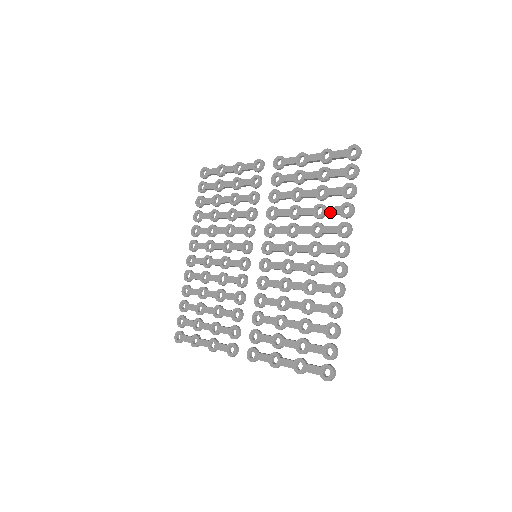
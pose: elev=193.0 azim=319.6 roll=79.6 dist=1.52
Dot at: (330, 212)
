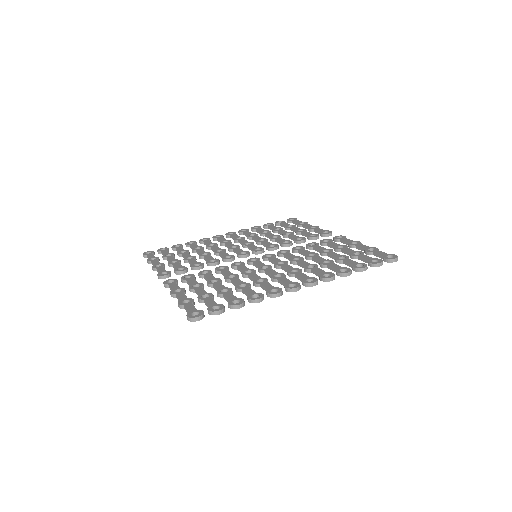
Dot at: (333, 266)
